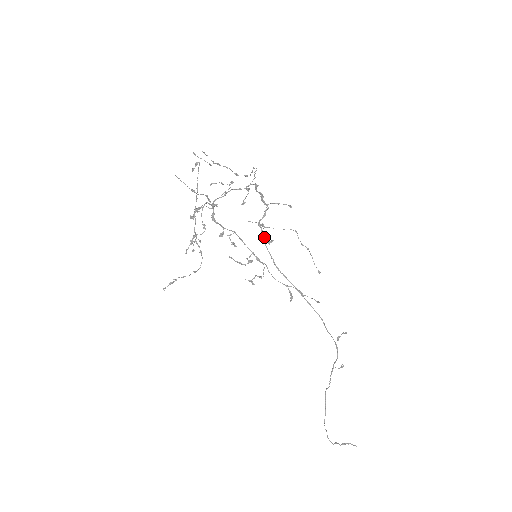
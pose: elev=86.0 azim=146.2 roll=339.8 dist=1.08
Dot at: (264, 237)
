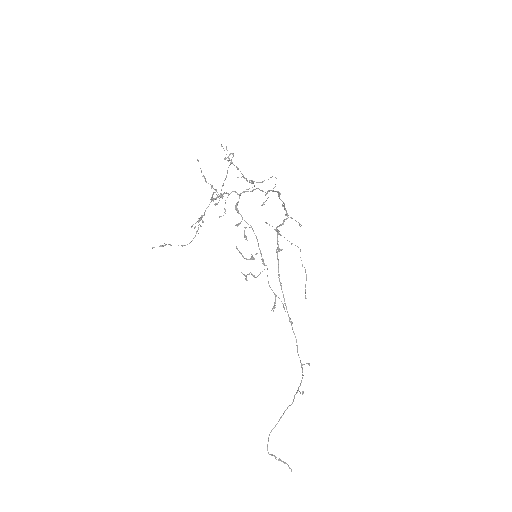
Dot at: (277, 243)
